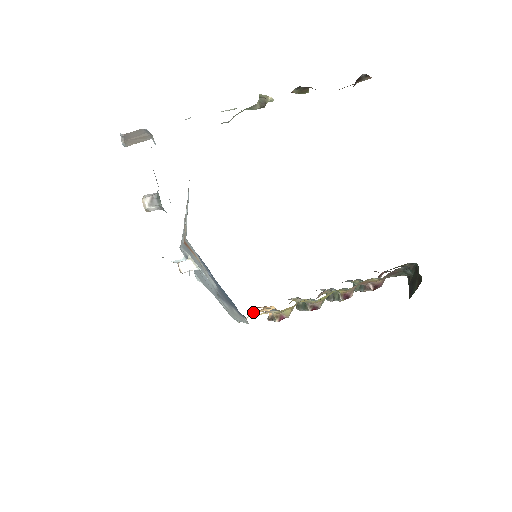
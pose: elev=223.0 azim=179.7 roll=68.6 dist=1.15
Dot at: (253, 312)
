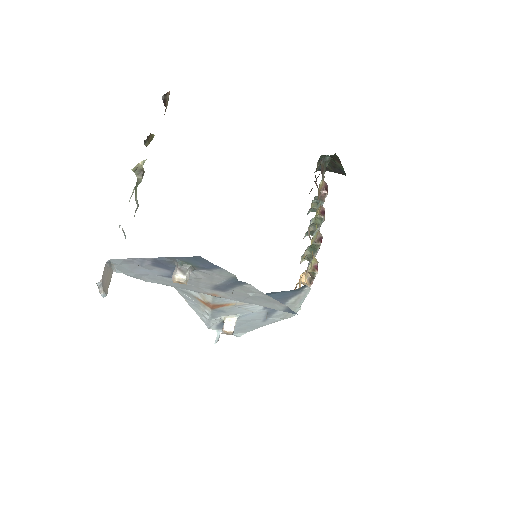
Dot at: occluded
